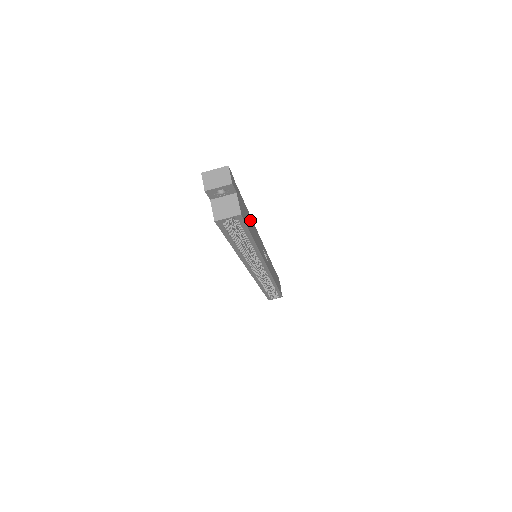
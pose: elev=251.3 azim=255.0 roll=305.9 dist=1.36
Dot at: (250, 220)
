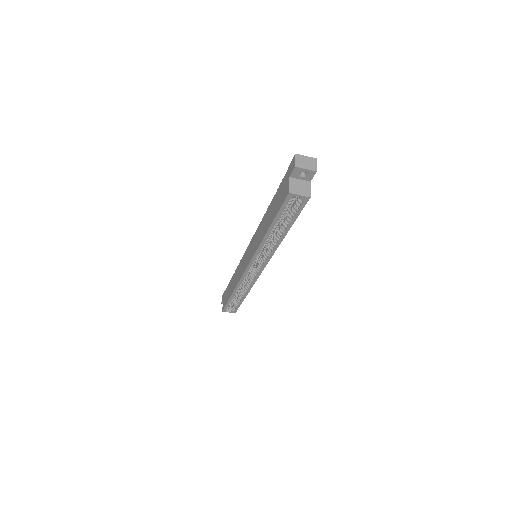
Dot at: occluded
